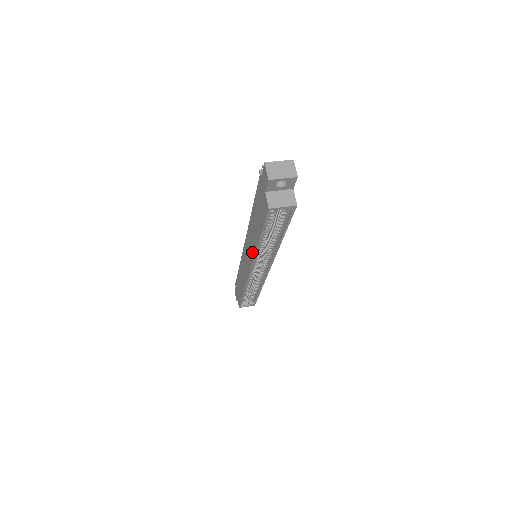
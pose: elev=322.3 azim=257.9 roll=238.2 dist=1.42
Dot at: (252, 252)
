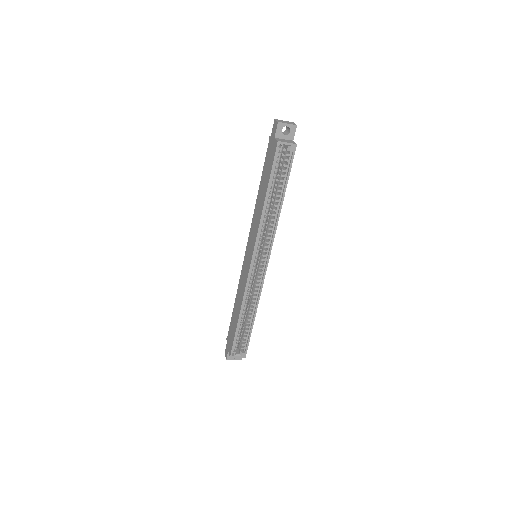
Dot at: (256, 228)
